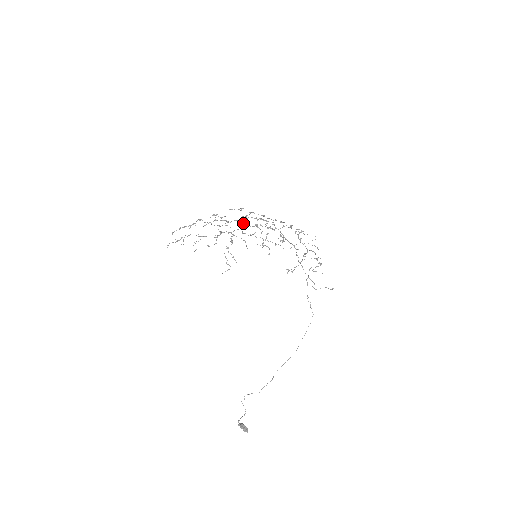
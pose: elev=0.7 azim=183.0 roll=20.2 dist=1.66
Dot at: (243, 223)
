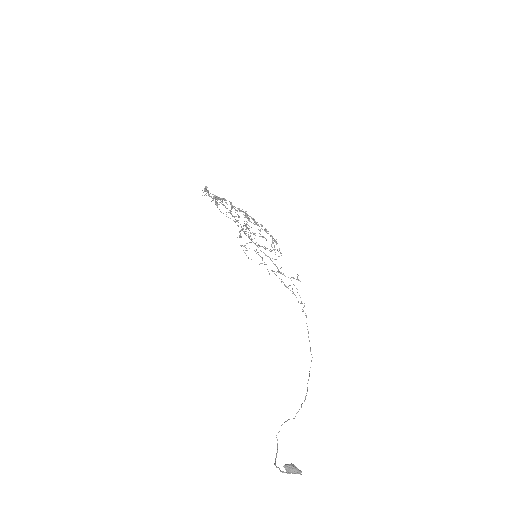
Dot at: occluded
